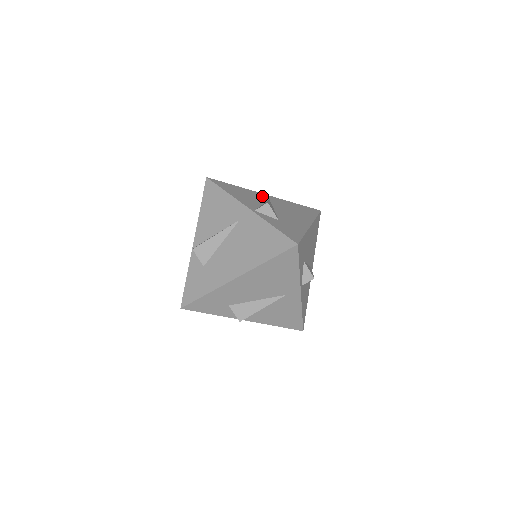
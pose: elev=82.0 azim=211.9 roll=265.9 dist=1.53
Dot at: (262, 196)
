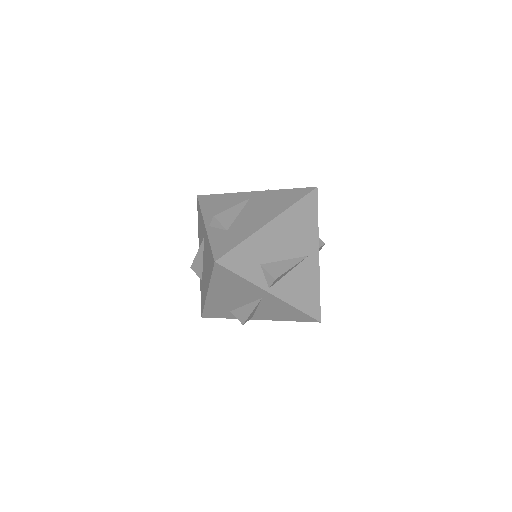
Dot at: (244, 197)
